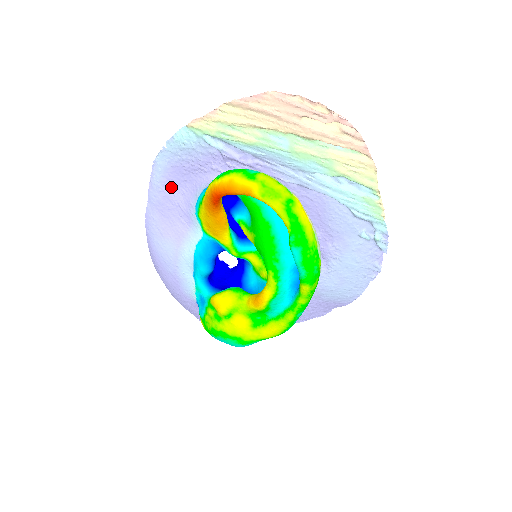
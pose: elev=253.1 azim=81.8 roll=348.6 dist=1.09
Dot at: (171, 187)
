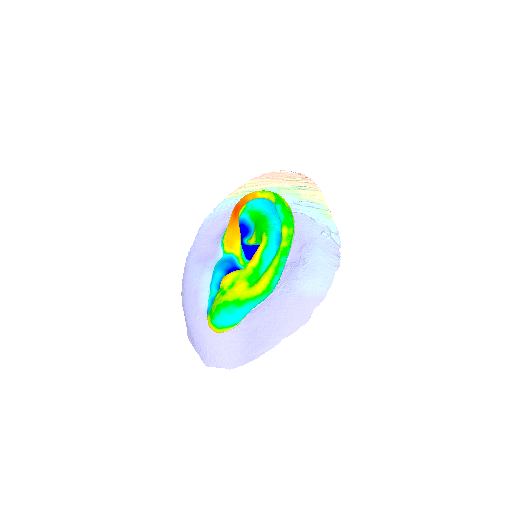
Dot at: (209, 234)
